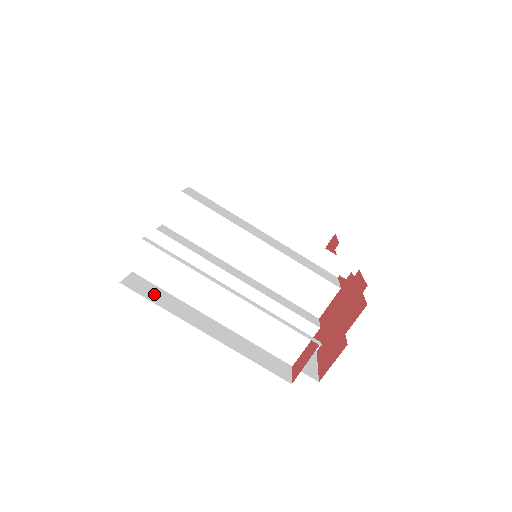
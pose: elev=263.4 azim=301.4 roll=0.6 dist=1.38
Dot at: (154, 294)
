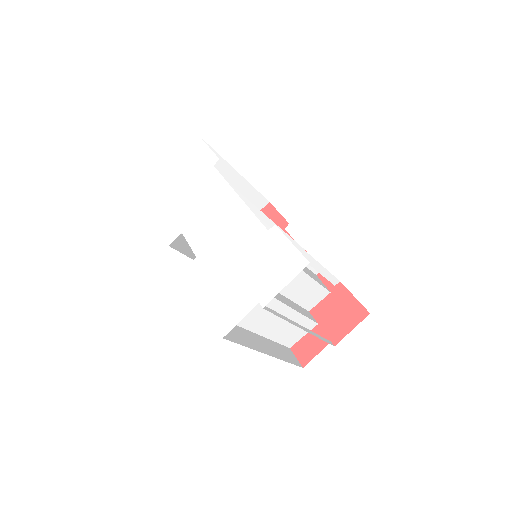
Dot at: (233, 333)
